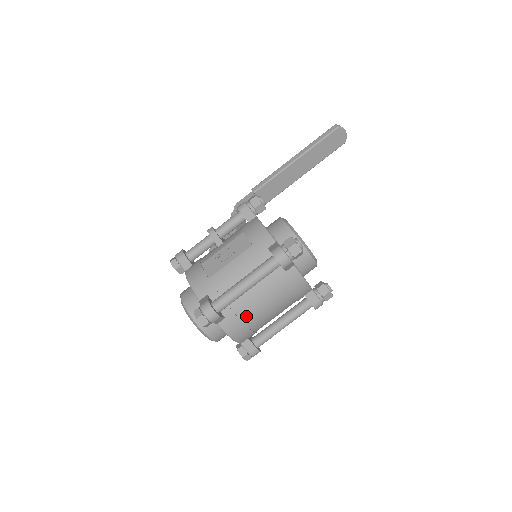
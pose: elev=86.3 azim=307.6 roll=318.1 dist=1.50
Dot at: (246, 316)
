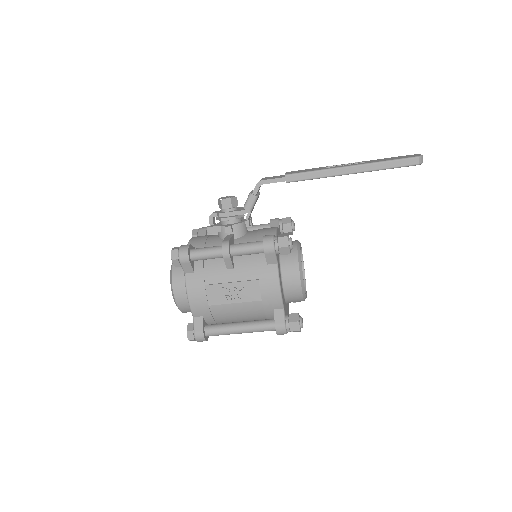
Dot at: occluded
